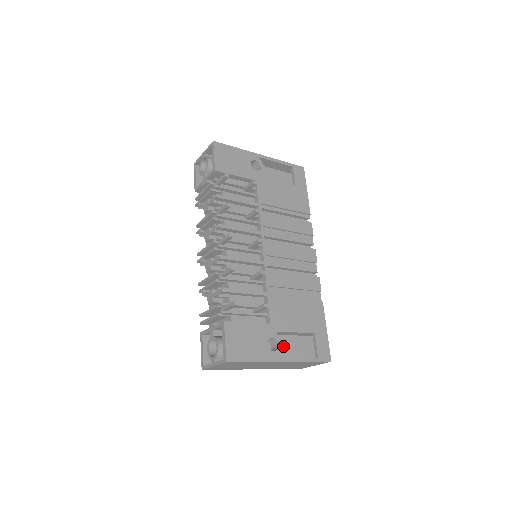
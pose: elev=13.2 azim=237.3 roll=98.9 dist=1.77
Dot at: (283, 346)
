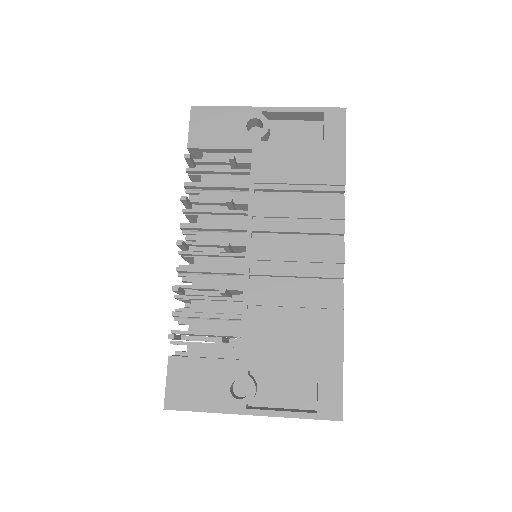
Dot at: (271, 388)
